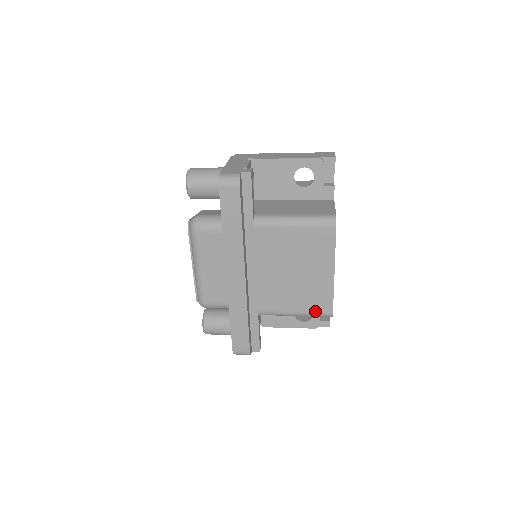
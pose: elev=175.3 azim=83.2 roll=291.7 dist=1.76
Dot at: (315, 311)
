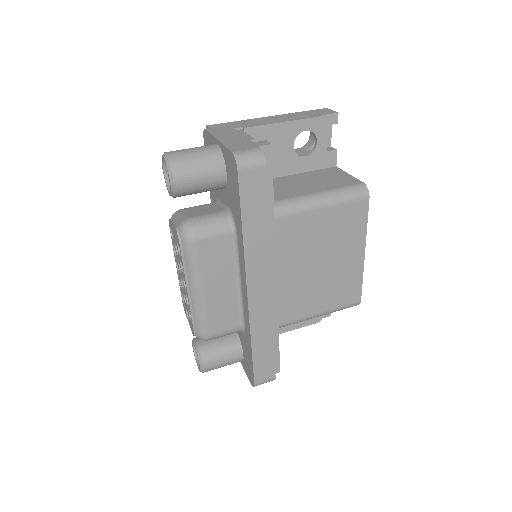
Dot at: (342, 304)
